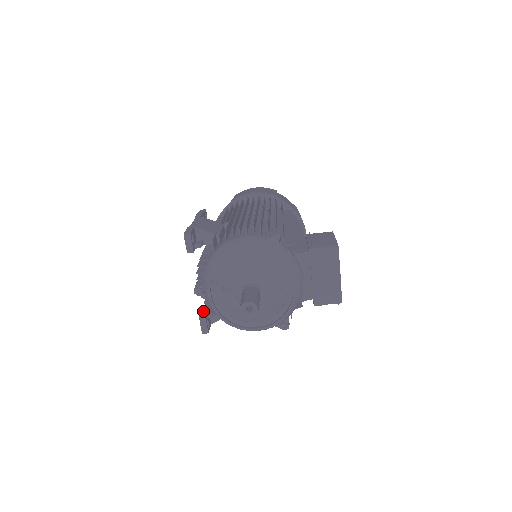
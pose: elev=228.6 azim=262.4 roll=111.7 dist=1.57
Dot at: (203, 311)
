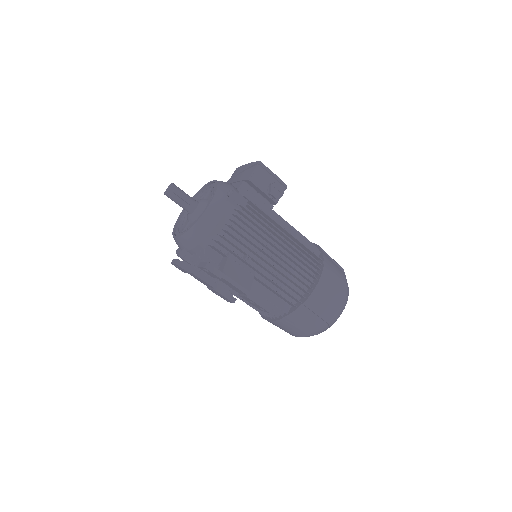
Dot at: occluded
